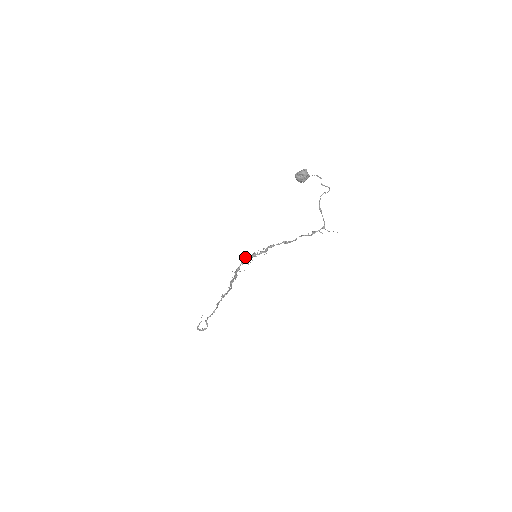
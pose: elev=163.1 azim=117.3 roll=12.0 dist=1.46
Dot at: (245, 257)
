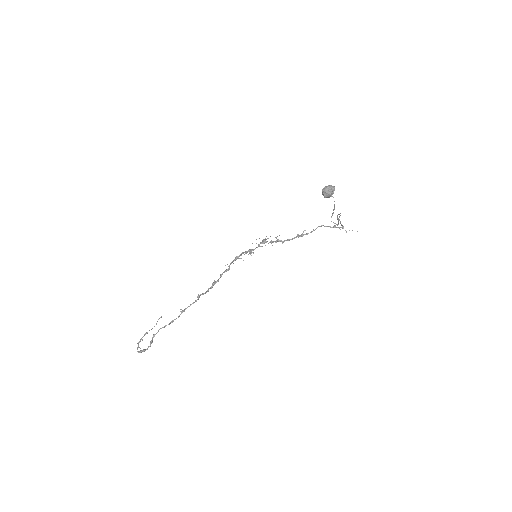
Dot at: (256, 239)
